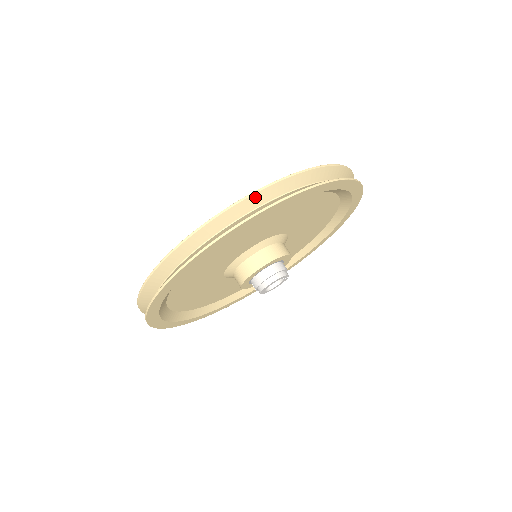
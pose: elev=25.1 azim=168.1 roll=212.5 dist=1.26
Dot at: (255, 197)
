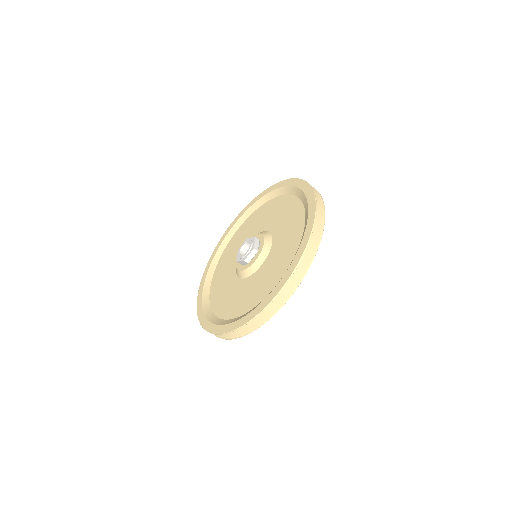
Dot at: (316, 211)
